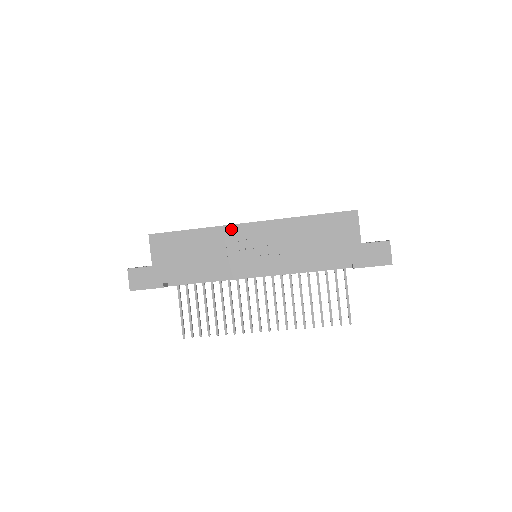
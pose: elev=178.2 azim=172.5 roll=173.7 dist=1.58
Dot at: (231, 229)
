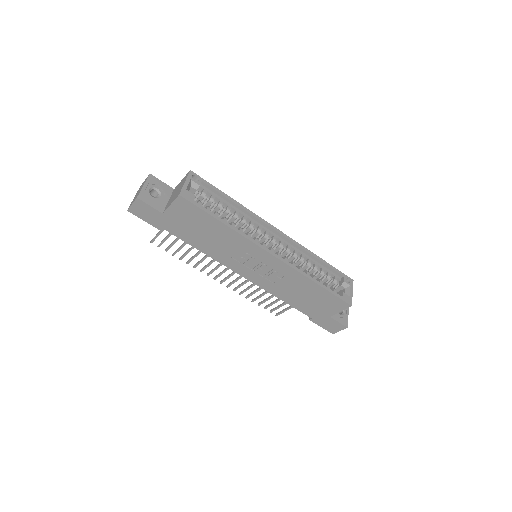
Dot at: (254, 247)
